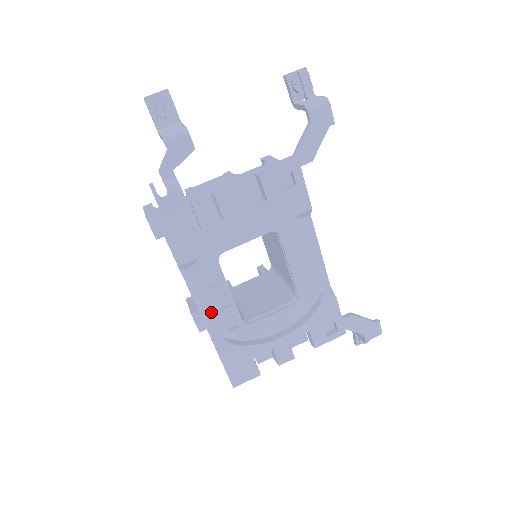
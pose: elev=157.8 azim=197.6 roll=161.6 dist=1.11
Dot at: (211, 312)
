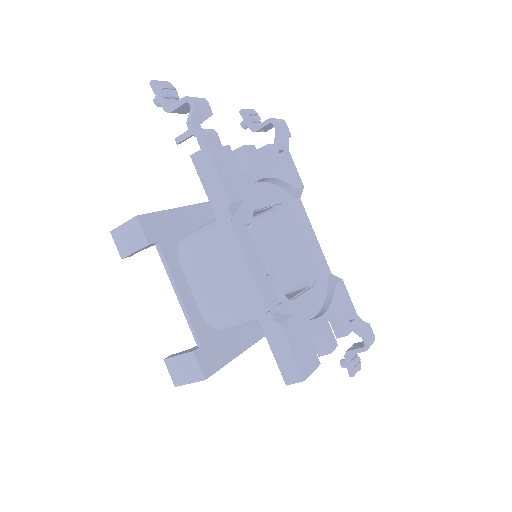
Dot at: (259, 276)
